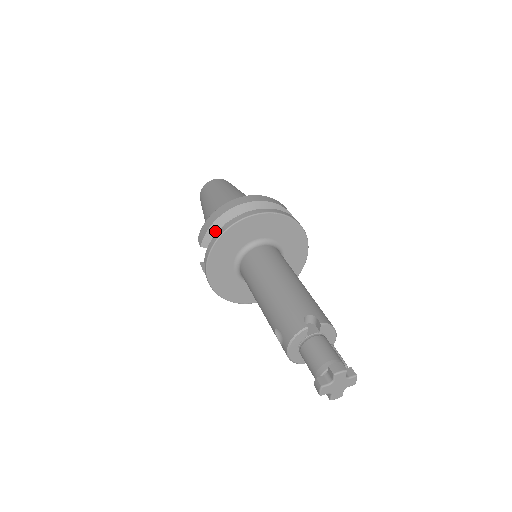
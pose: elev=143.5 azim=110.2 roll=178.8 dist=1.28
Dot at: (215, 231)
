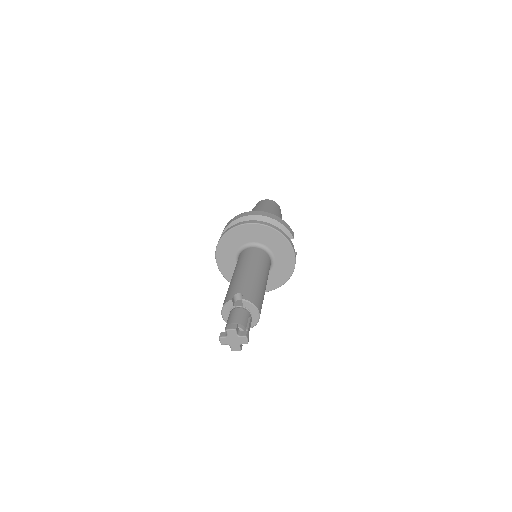
Dot at: occluded
